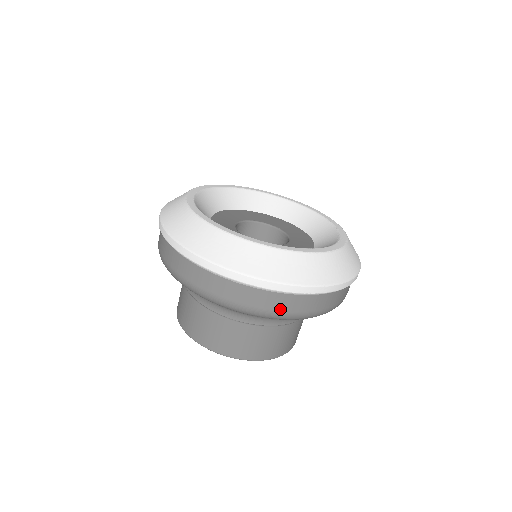
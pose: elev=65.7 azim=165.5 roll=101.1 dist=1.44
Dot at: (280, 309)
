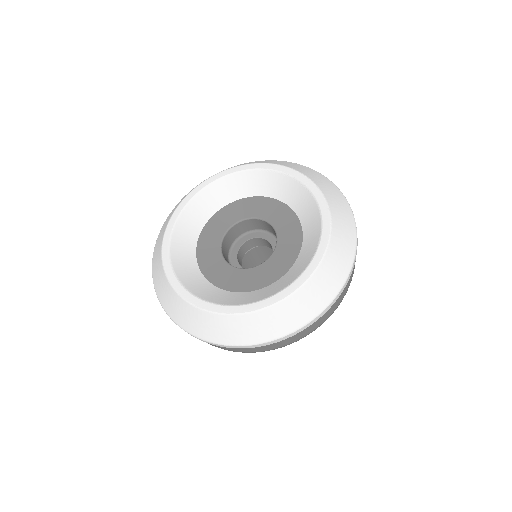
Dot at: (346, 290)
